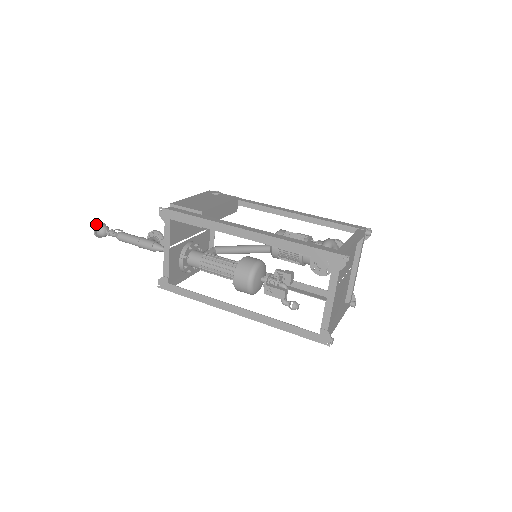
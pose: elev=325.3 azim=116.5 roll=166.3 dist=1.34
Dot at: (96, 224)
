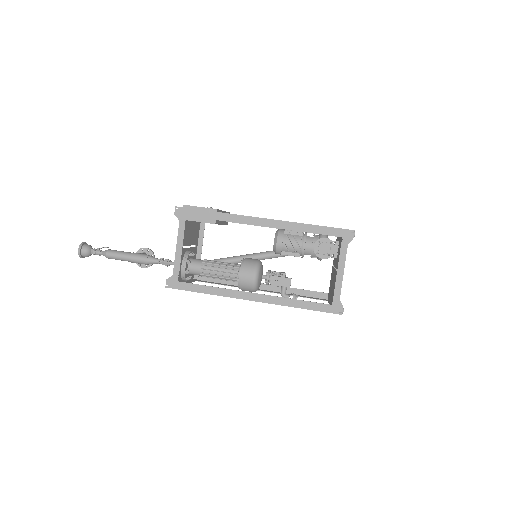
Dot at: (81, 243)
